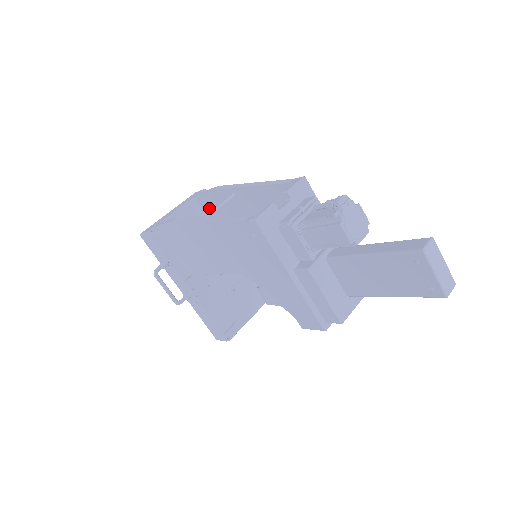
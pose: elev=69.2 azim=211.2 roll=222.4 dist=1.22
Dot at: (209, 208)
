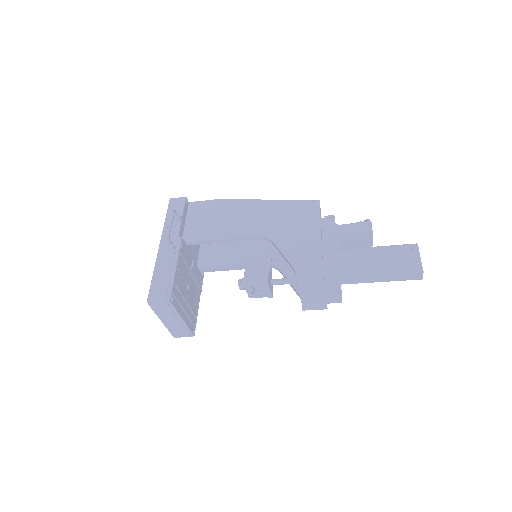
Dot at: occluded
